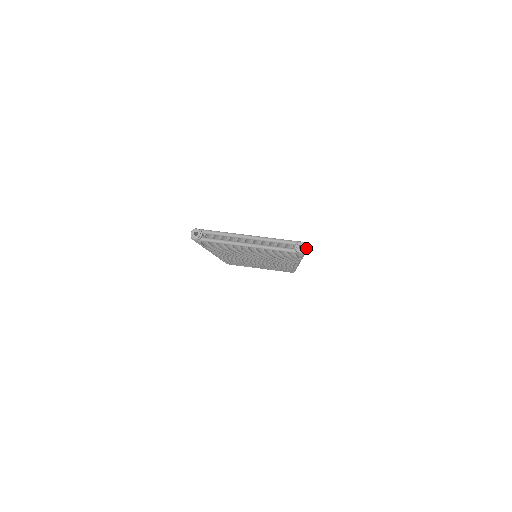
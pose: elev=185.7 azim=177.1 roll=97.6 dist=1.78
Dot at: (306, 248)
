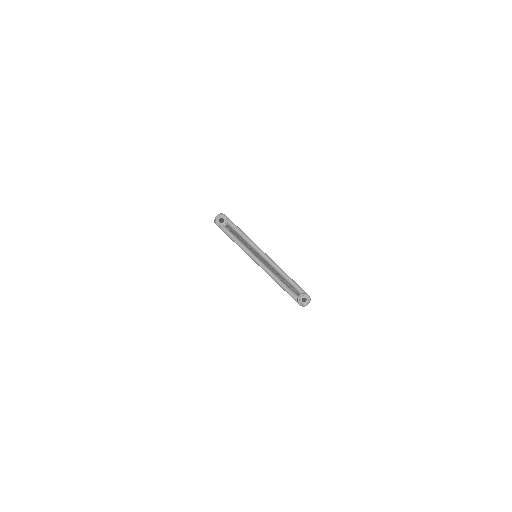
Dot at: (308, 303)
